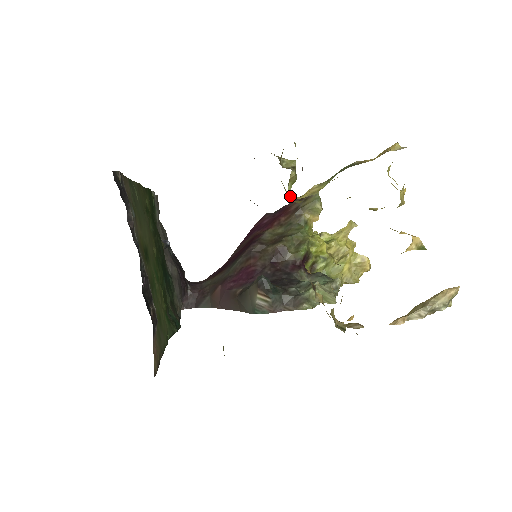
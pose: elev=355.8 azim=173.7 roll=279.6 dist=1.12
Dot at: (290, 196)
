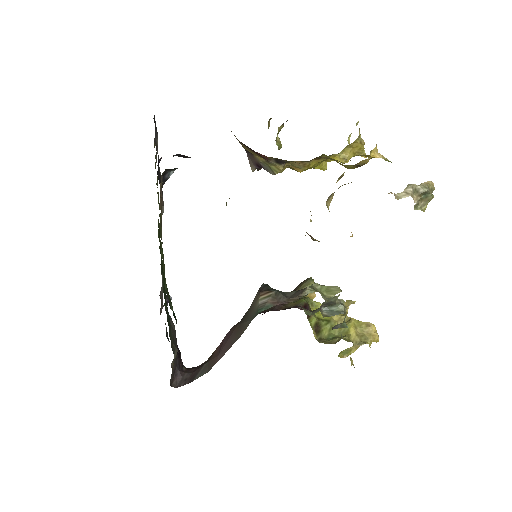
Dot at: occluded
